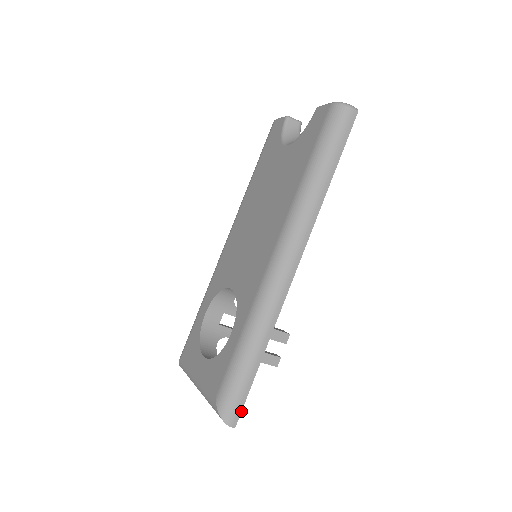
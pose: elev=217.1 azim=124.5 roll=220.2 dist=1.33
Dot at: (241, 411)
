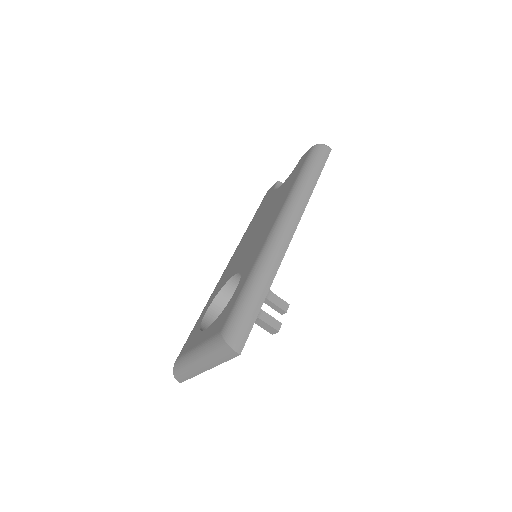
Dot at: occluded
